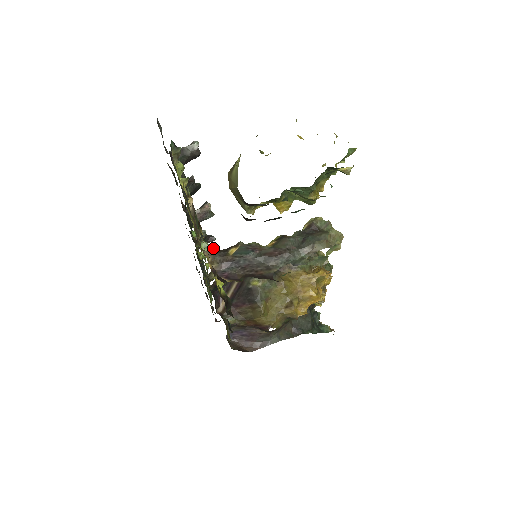
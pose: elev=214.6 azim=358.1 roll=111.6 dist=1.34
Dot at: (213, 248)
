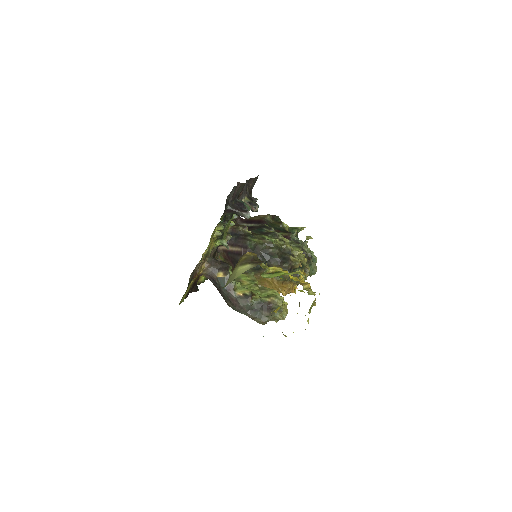
Dot at: (225, 246)
